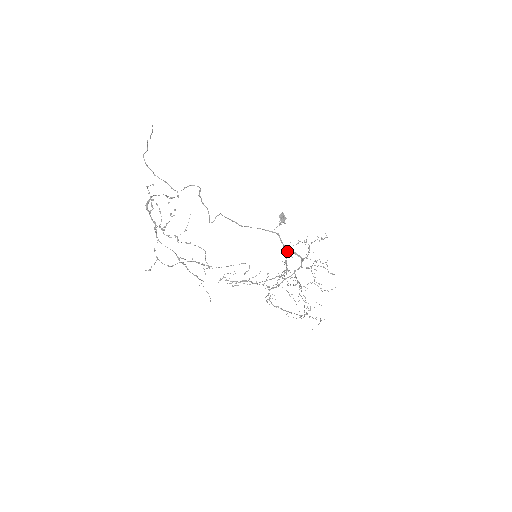
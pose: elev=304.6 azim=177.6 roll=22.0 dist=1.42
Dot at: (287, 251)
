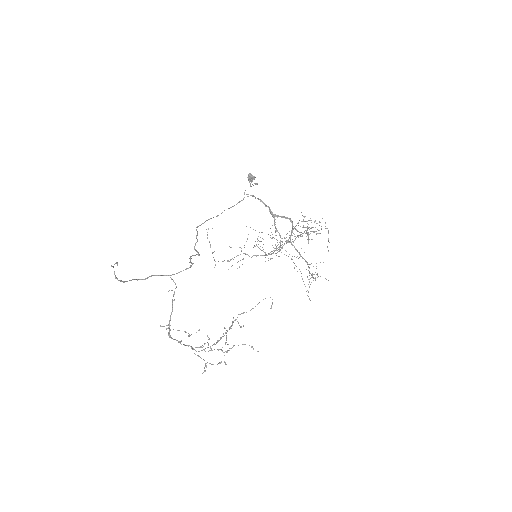
Dot at: (272, 215)
